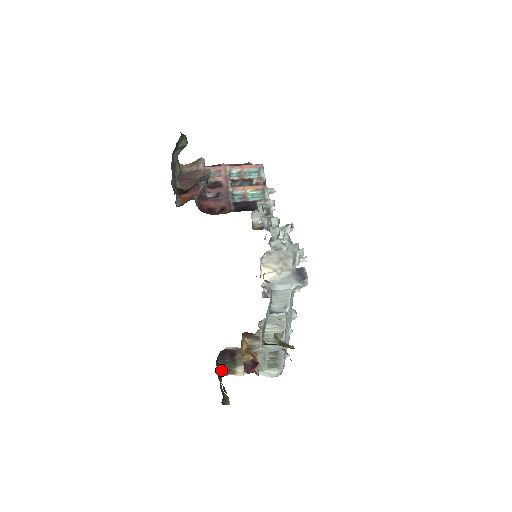
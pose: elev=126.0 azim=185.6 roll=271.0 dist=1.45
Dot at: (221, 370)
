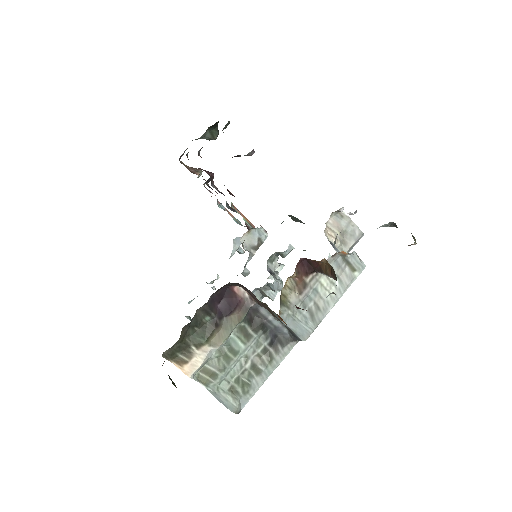
Dot at: (183, 332)
